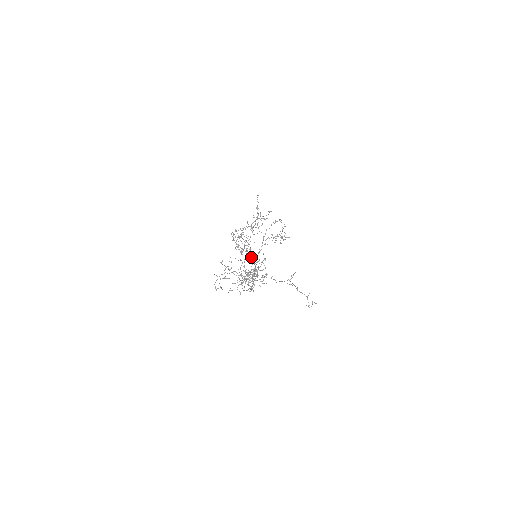
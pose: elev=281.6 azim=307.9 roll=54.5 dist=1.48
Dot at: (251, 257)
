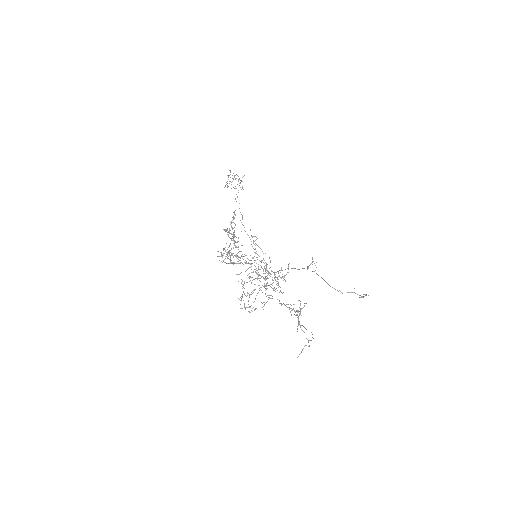
Dot at: occluded
